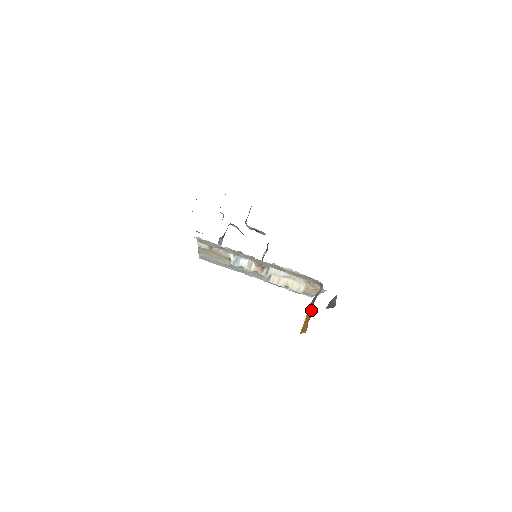
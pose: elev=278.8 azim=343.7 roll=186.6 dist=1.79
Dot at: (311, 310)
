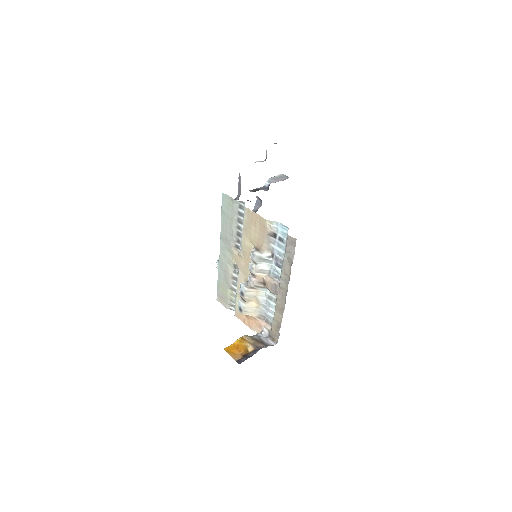
Dot at: (250, 346)
